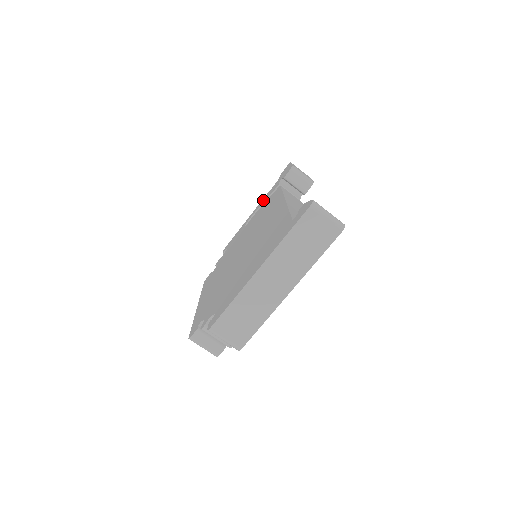
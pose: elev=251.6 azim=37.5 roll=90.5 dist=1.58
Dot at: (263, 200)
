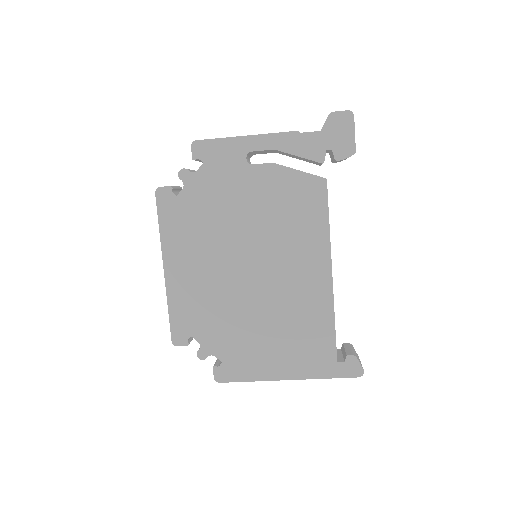
Dot at: (289, 144)
